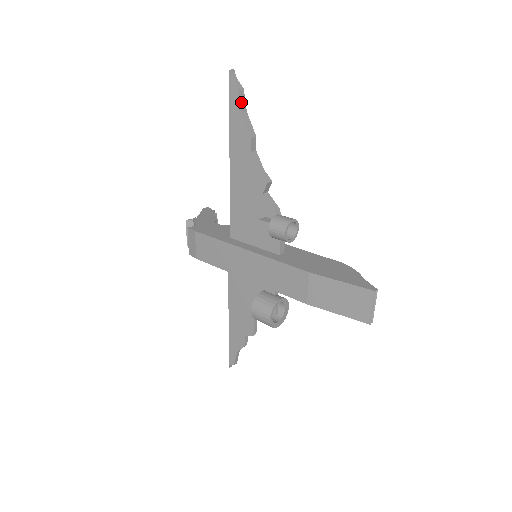
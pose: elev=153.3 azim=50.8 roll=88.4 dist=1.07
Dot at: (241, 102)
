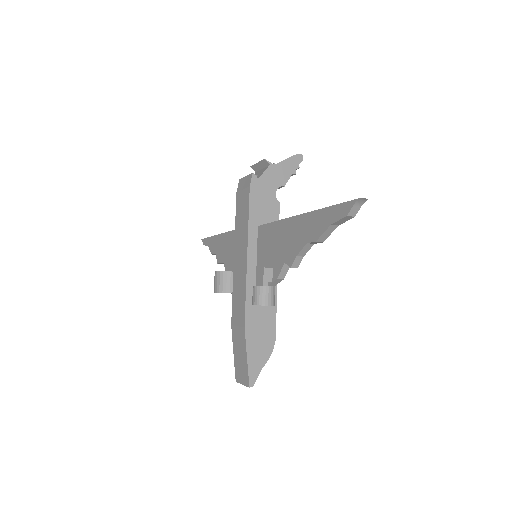
Dot at: (340, 221)
